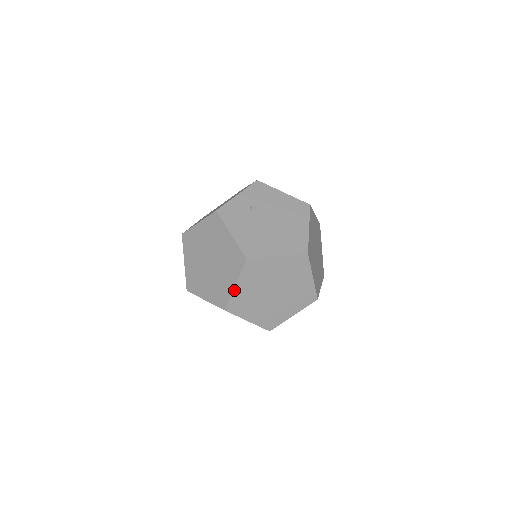
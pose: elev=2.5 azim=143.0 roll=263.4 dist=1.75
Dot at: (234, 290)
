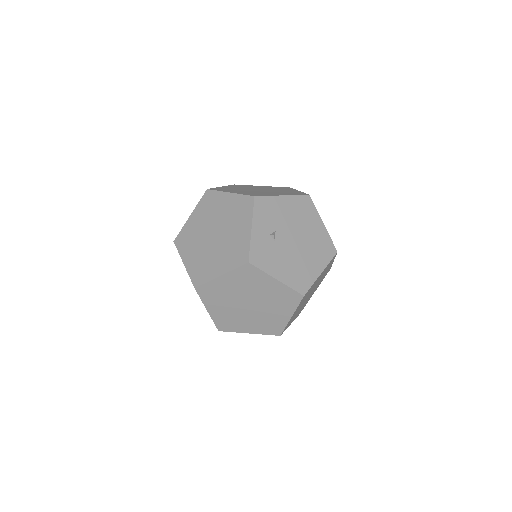
Dot at: occluded
